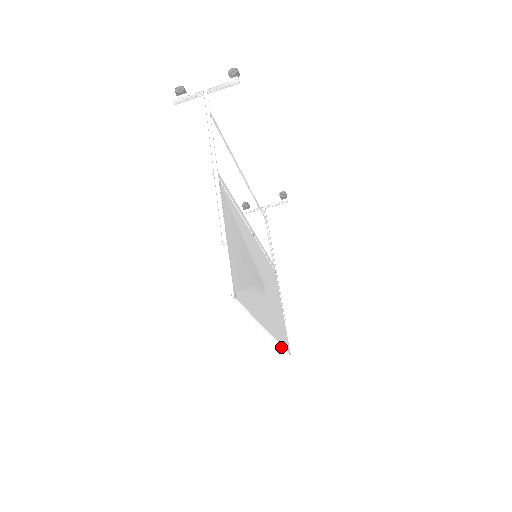
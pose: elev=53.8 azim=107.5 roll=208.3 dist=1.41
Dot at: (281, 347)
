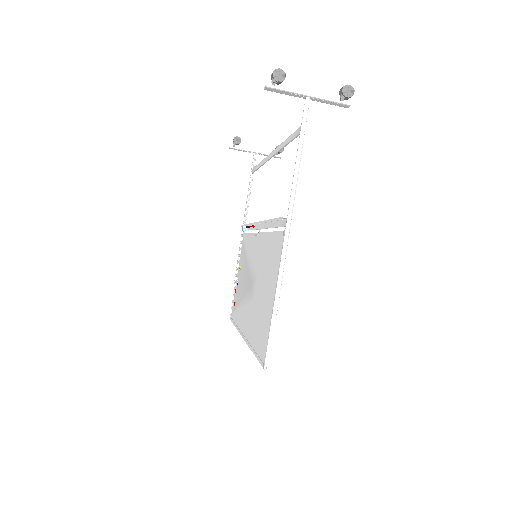
Dot at: (234, 325)
